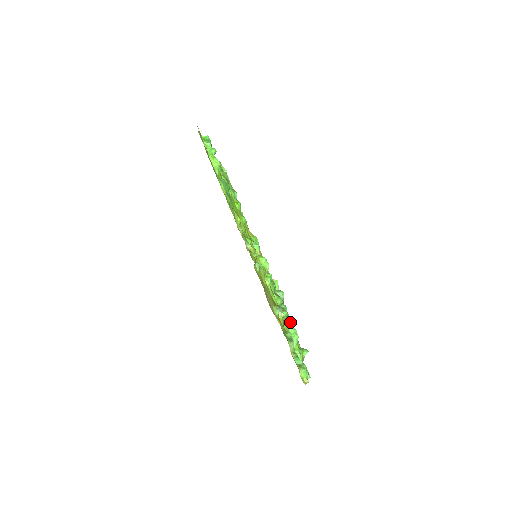
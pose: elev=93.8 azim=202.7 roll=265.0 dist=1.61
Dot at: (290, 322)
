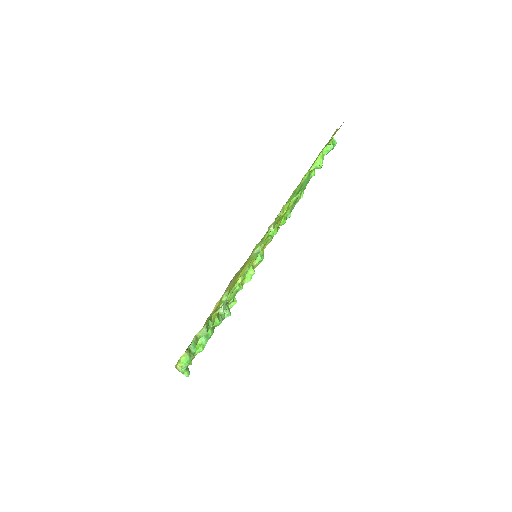
Dot at: (210, 334)
